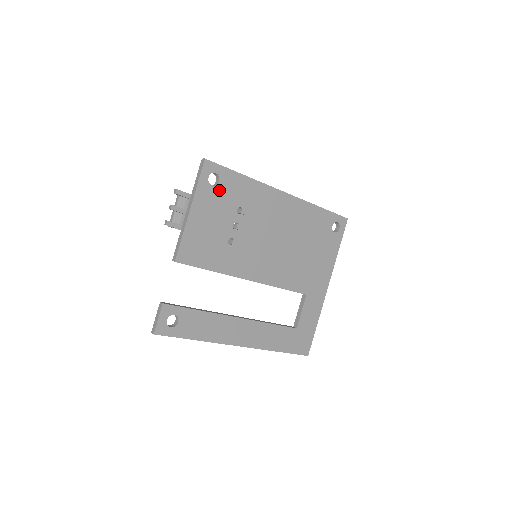
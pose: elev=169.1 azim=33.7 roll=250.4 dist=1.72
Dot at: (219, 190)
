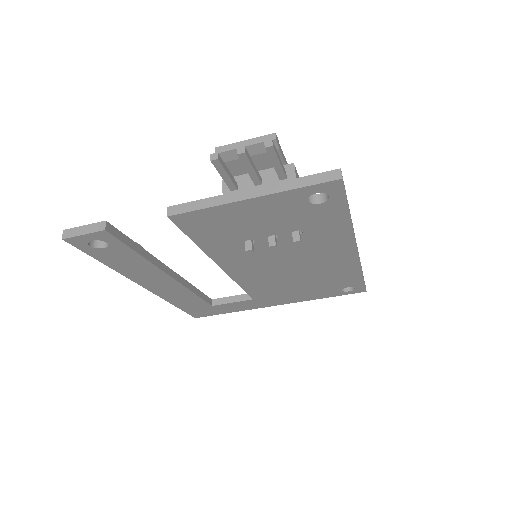
Dot at: (308, 208)
